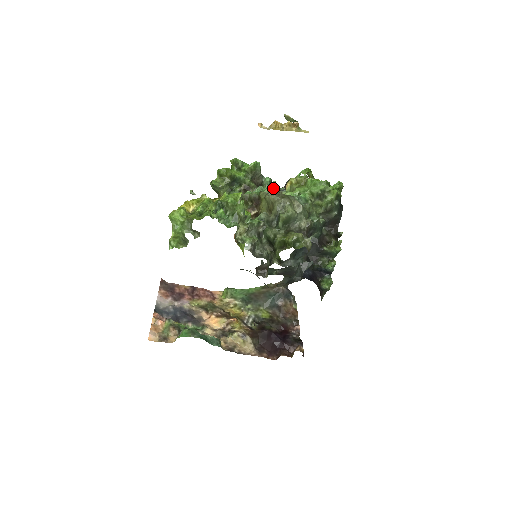
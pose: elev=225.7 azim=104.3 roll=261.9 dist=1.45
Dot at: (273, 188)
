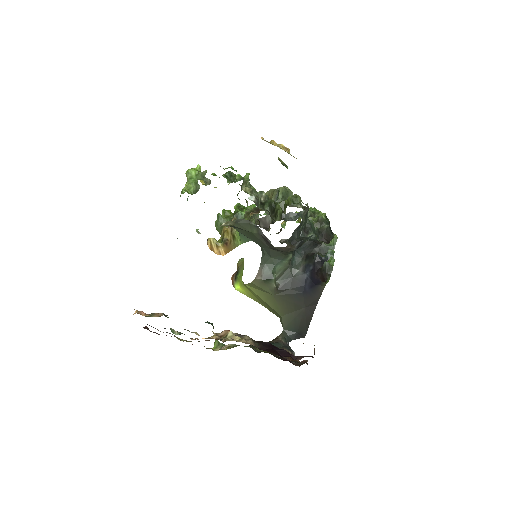
Dot at: occluded
